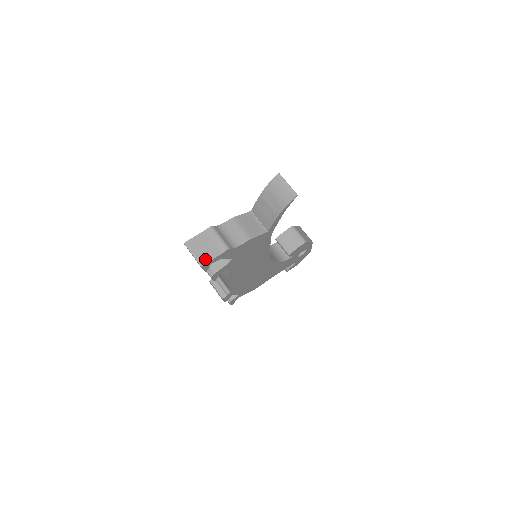
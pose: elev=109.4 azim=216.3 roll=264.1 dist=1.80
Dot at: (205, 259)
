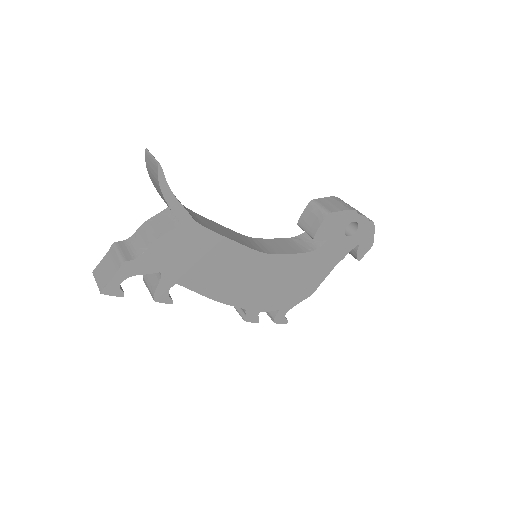
Dot at: (104, 283)
